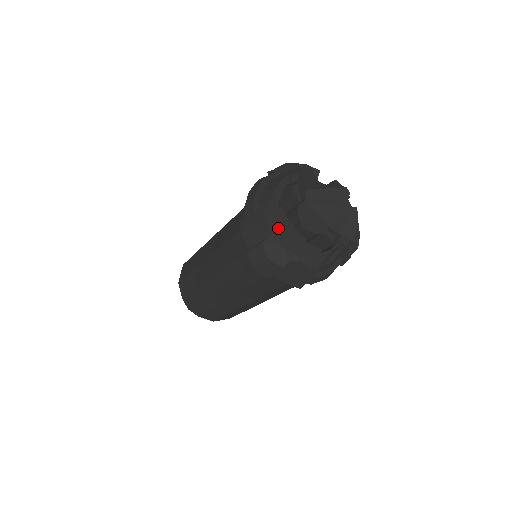
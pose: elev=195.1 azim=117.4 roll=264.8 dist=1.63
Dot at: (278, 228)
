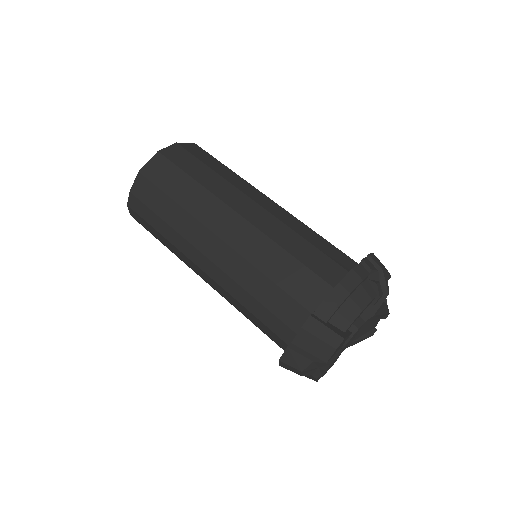
Dot at: (333, 355)
